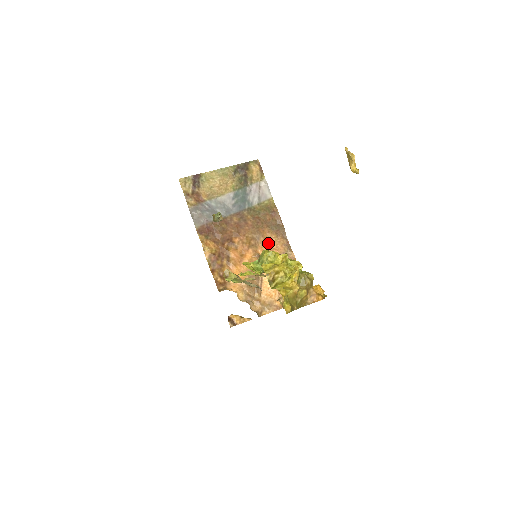
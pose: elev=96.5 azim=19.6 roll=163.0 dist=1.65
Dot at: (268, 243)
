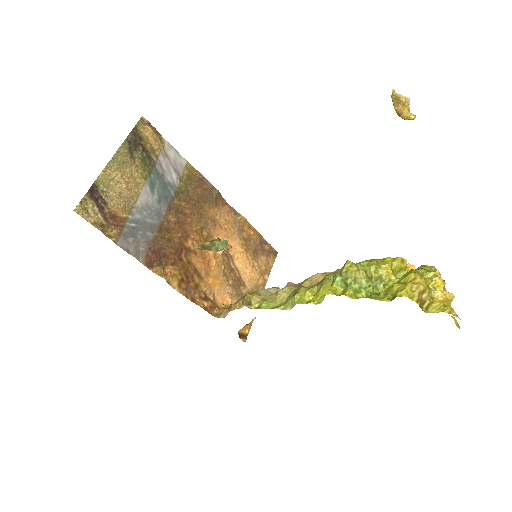
Dot at: (216, 222)
